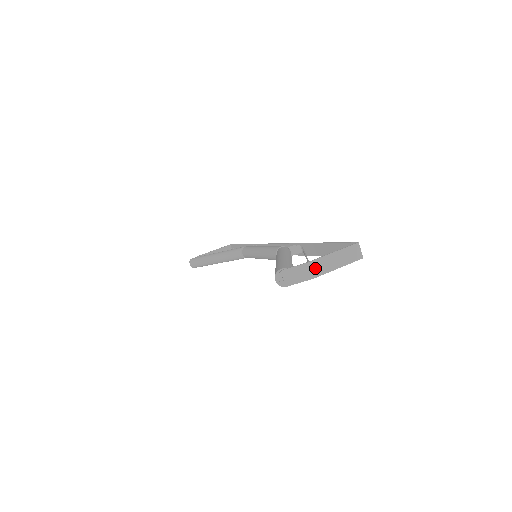
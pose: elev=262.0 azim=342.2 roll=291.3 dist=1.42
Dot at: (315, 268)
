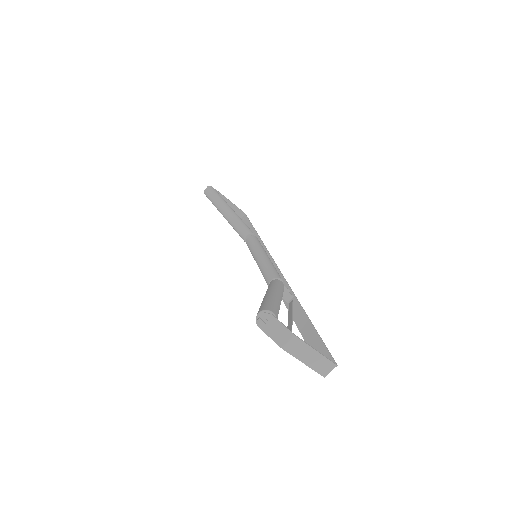
Dot at: (292, 344)
